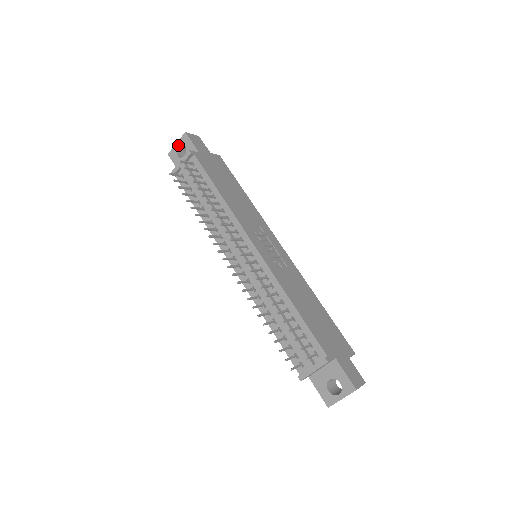
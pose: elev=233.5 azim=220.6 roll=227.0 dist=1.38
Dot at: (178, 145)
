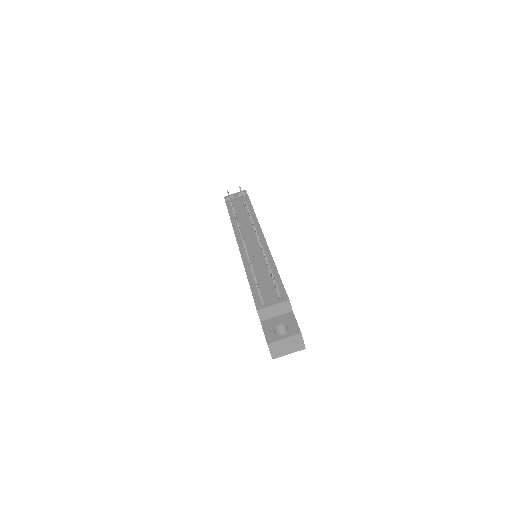
Dot at: occluded
